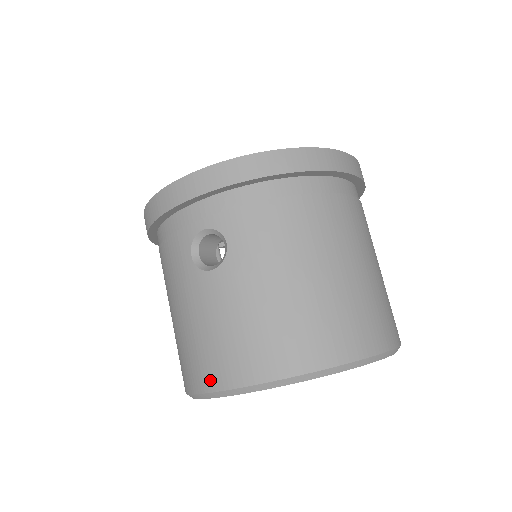
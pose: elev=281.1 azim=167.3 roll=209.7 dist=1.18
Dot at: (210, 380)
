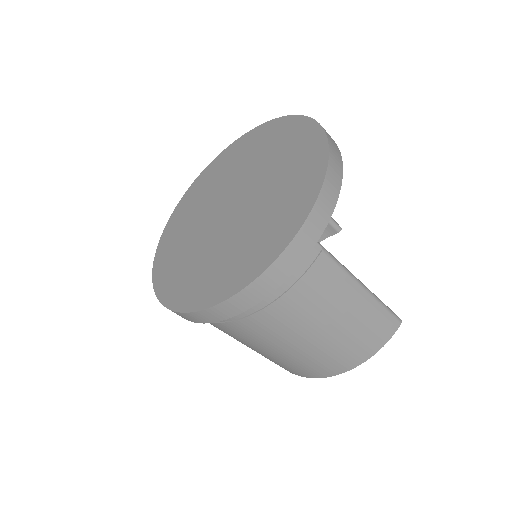
Dot at: occluded
